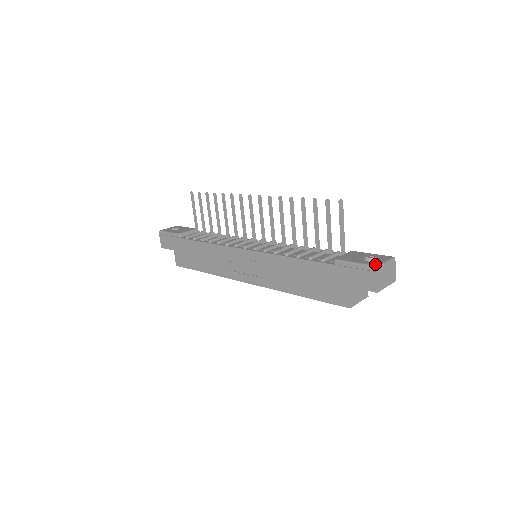
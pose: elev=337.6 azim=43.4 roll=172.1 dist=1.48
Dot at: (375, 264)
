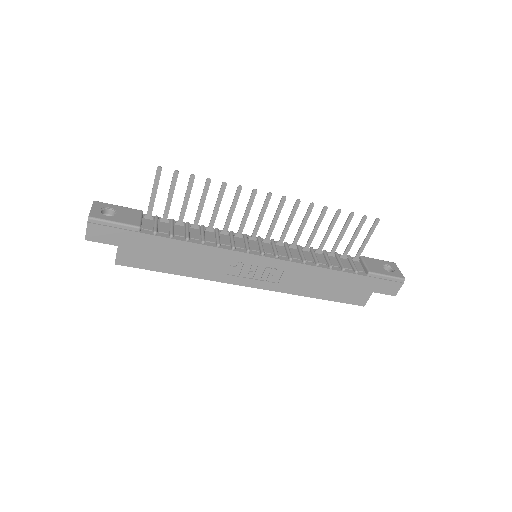
Dot at: (401, 276)
